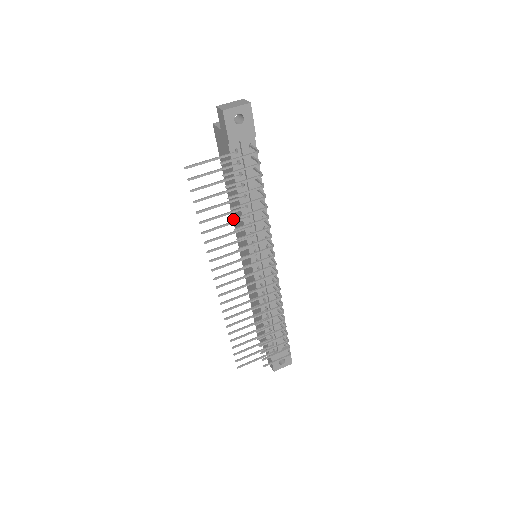
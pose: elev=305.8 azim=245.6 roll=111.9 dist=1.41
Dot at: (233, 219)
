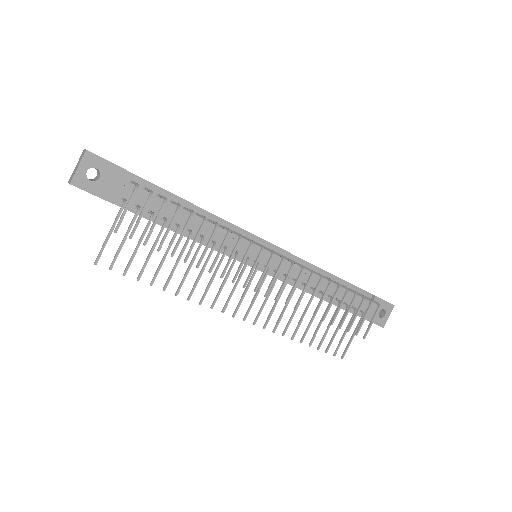
Dot at: (184, 261)
